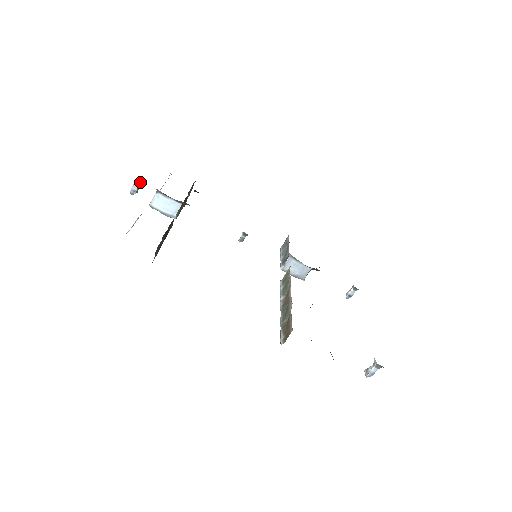
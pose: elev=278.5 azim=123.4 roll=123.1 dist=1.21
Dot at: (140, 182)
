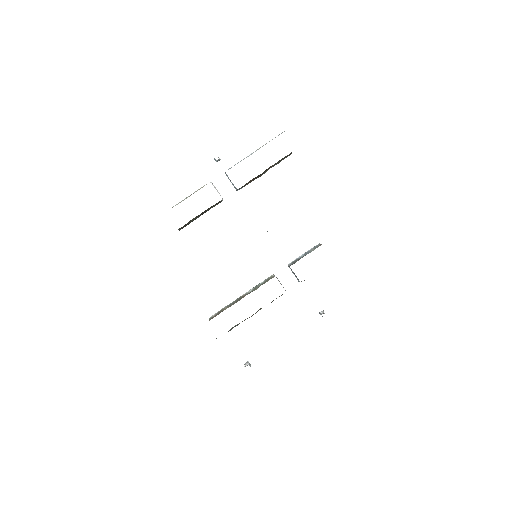
Dot at: occluded
